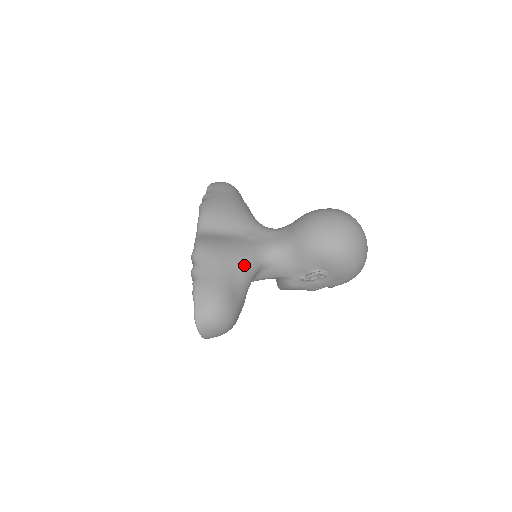
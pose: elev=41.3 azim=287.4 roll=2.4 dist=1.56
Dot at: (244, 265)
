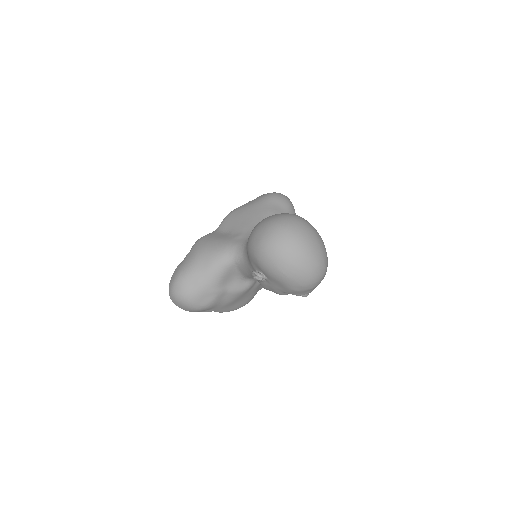
Dot at: (213, 257)
